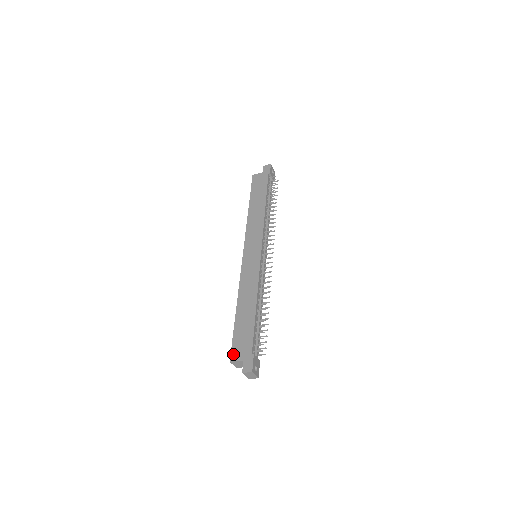
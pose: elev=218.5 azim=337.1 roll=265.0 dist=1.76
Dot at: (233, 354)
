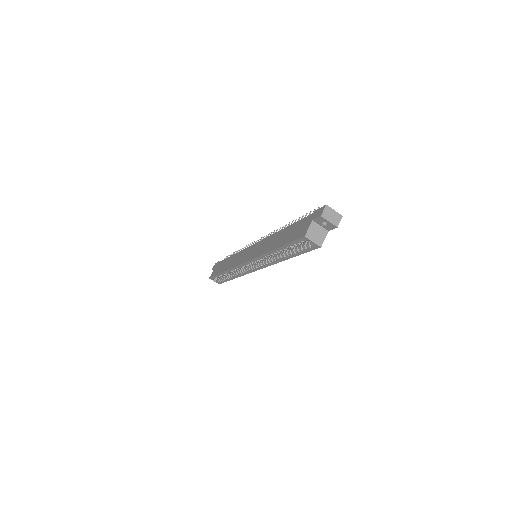
Dot at: (301, 235)
